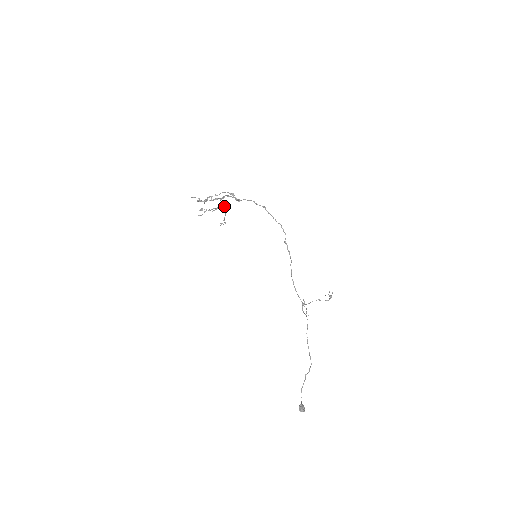
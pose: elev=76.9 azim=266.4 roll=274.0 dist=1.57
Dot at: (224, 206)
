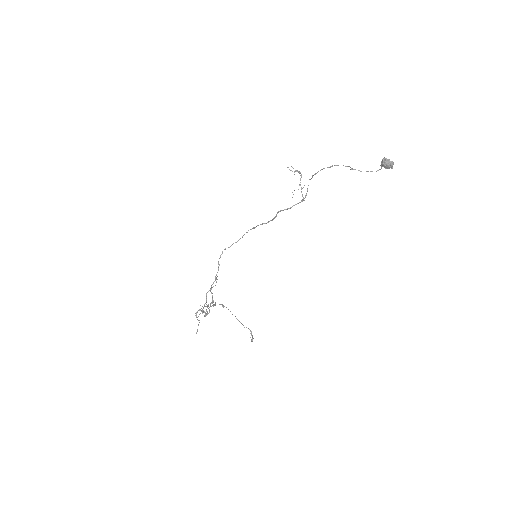
Dot at: occluded
